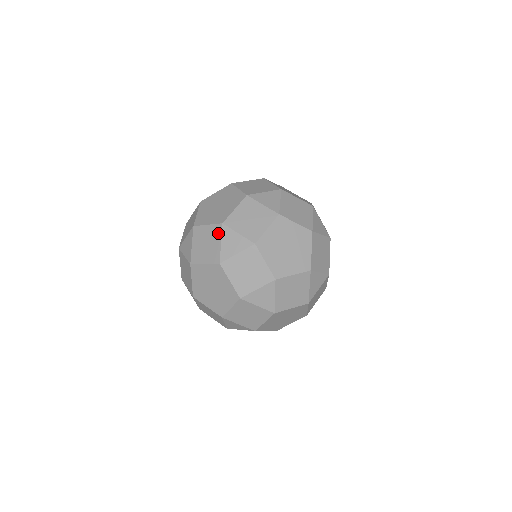
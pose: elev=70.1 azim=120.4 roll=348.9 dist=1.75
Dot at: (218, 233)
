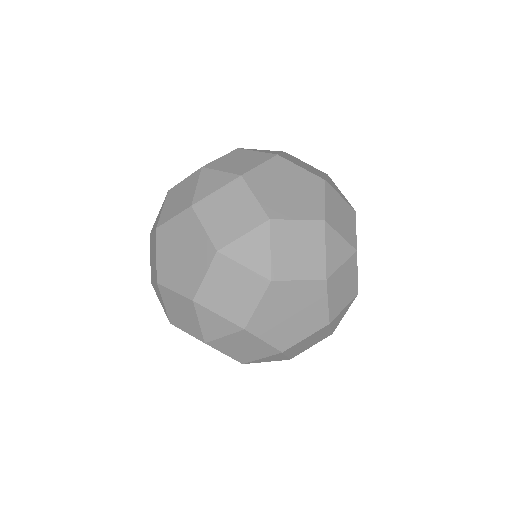
Dot at: (195, 178)
